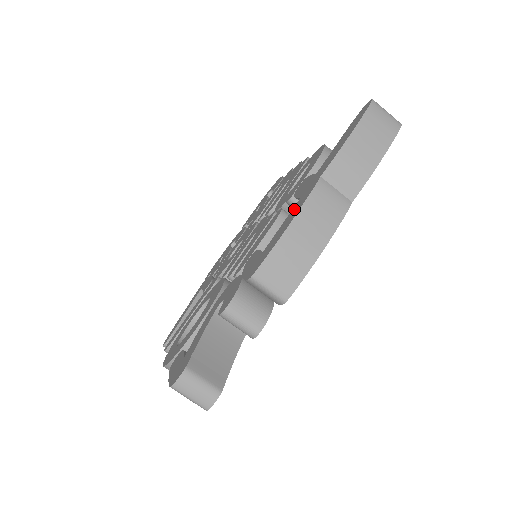
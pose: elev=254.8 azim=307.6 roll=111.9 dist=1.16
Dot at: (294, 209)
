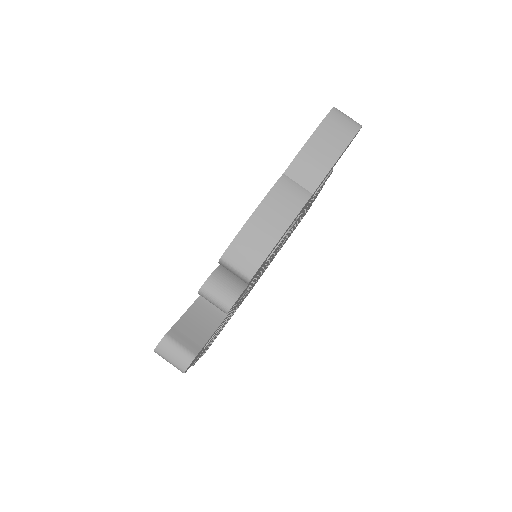
Dot at: occluded
